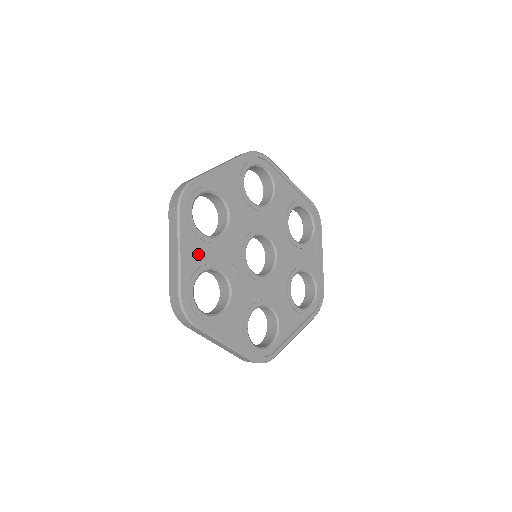
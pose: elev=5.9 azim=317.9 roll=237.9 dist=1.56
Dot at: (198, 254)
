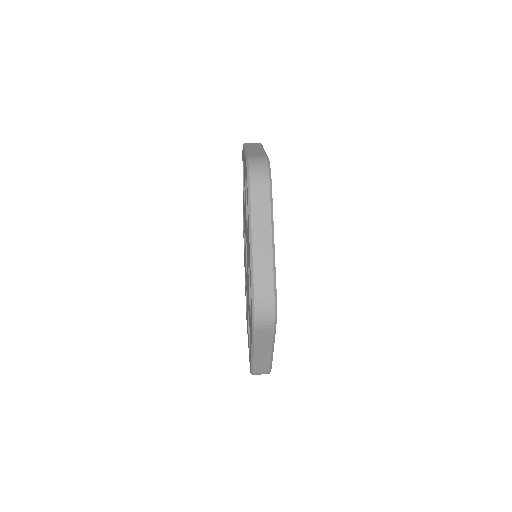
Dot at: occluded
